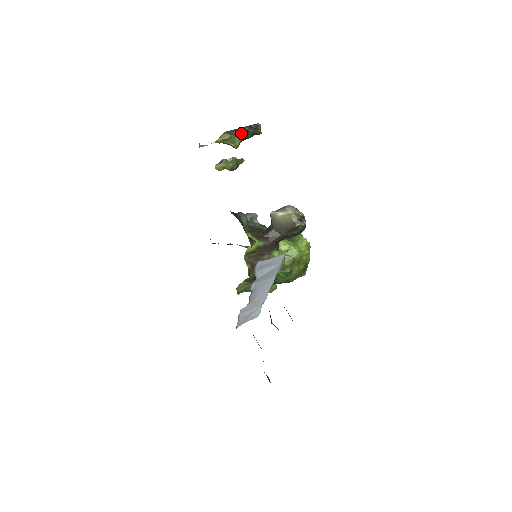
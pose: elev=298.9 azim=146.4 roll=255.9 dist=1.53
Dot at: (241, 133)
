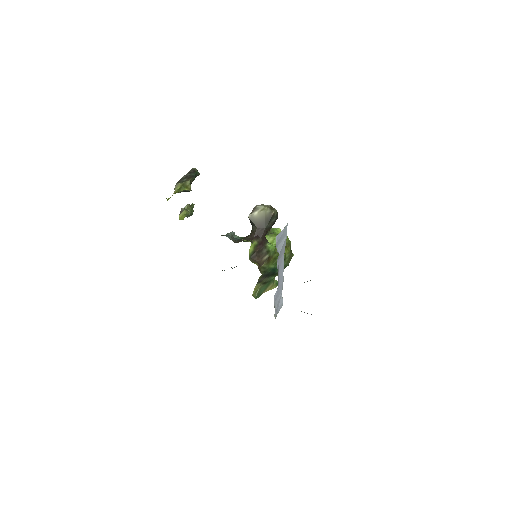
Dot at: (187, 179)
